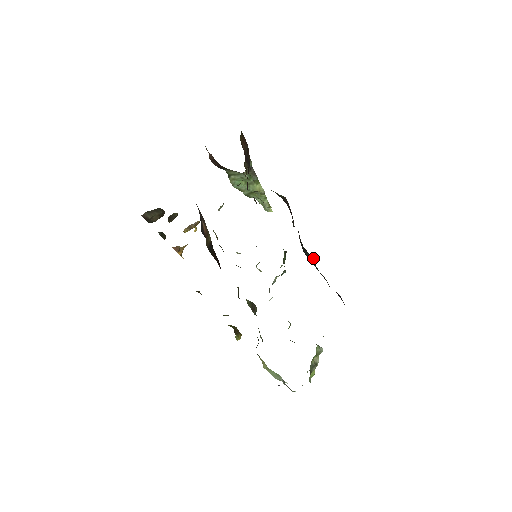
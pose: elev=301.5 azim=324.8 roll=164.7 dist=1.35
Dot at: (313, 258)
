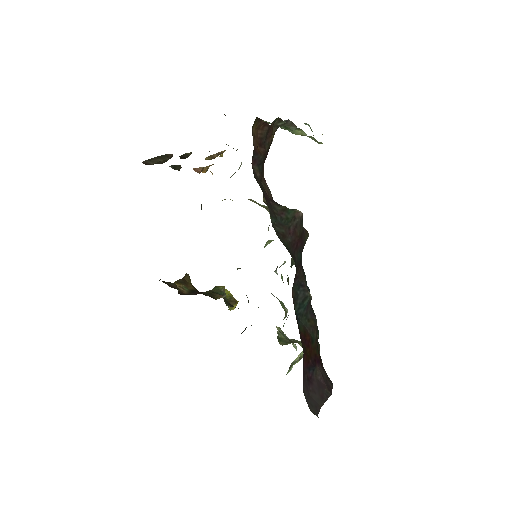
Dot at: (308, 300)
